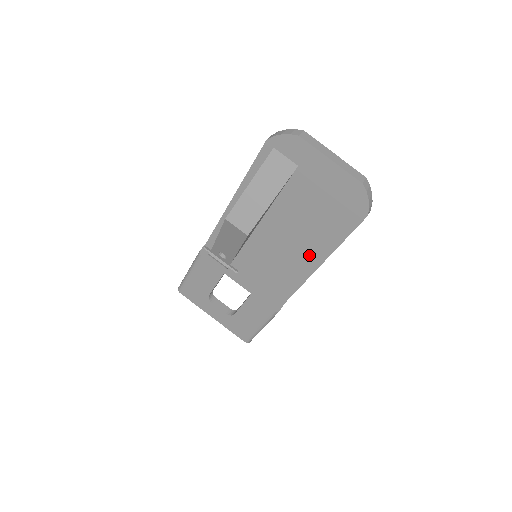
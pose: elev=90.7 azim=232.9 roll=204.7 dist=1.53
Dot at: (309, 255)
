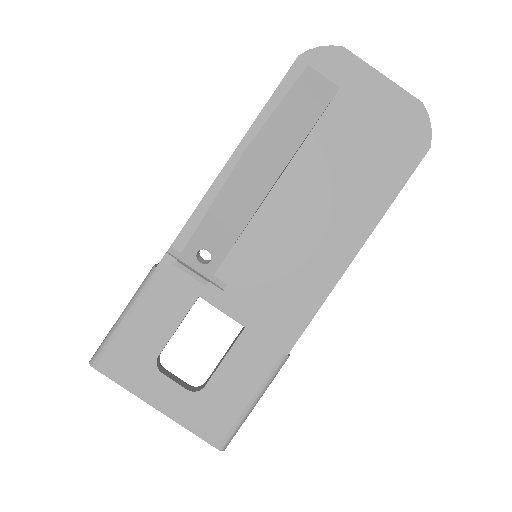
Dot at: (349, 226)
